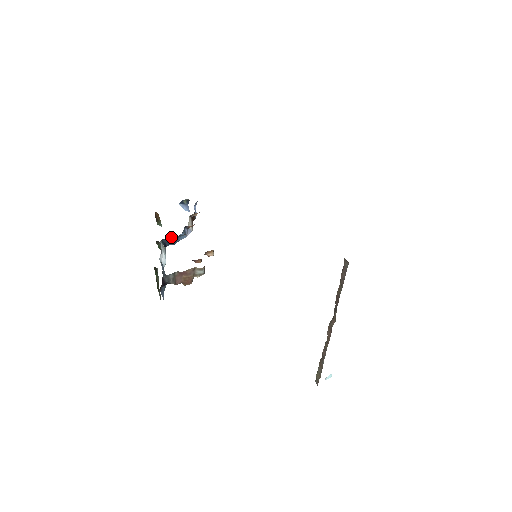
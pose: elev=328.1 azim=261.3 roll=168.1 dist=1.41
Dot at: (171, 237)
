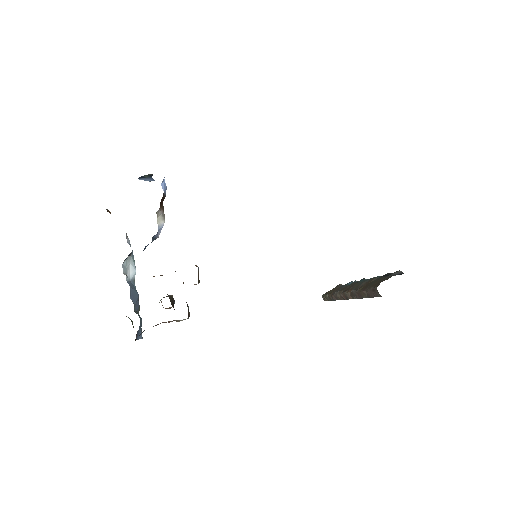
Dot at: occluded
